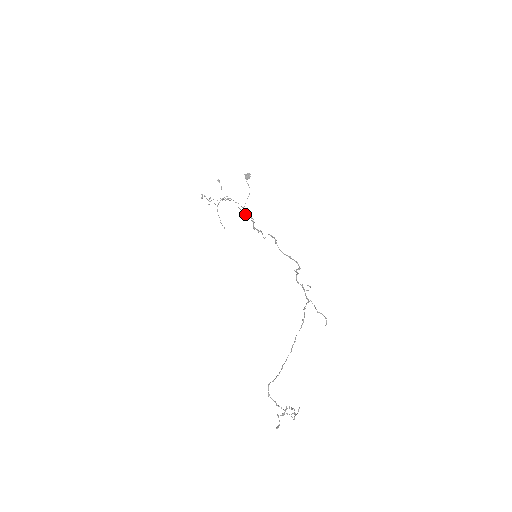
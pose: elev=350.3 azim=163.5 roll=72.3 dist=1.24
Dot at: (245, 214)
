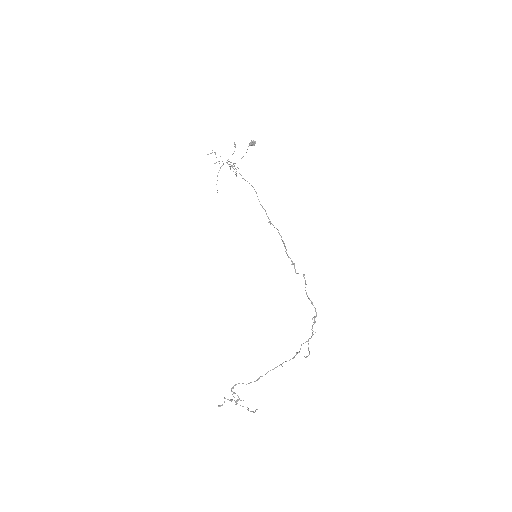
Dot at: occluded
